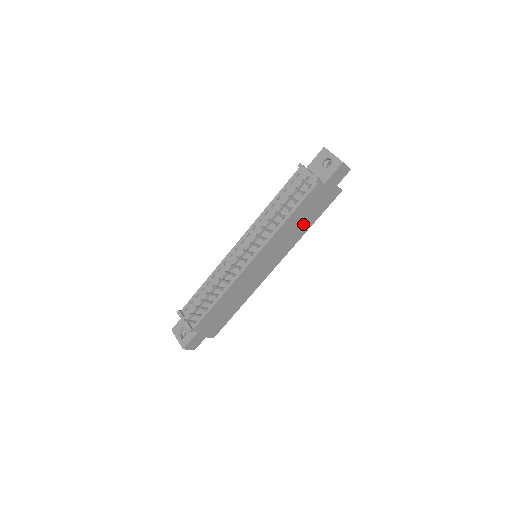
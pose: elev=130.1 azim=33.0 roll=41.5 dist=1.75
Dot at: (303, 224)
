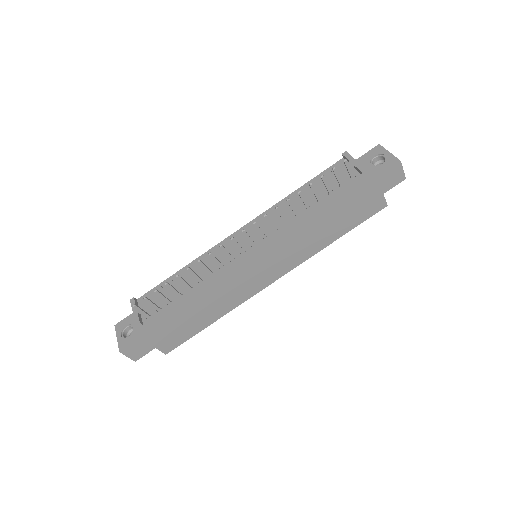
Dot at: (328, 231)
